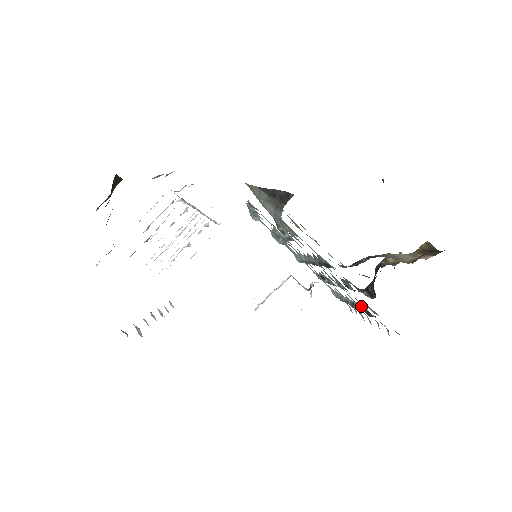
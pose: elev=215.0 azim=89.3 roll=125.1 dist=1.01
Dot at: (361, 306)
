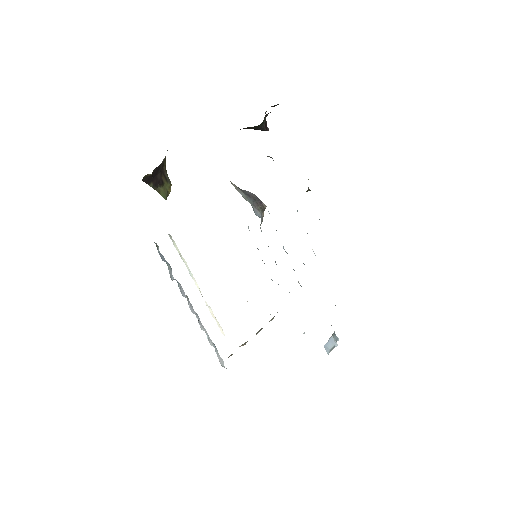
Dot at: occluded
